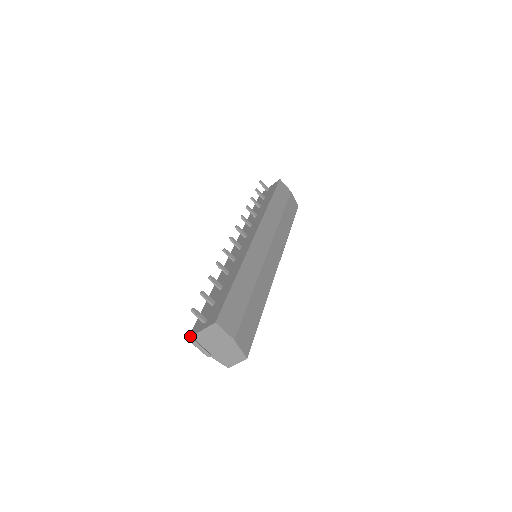
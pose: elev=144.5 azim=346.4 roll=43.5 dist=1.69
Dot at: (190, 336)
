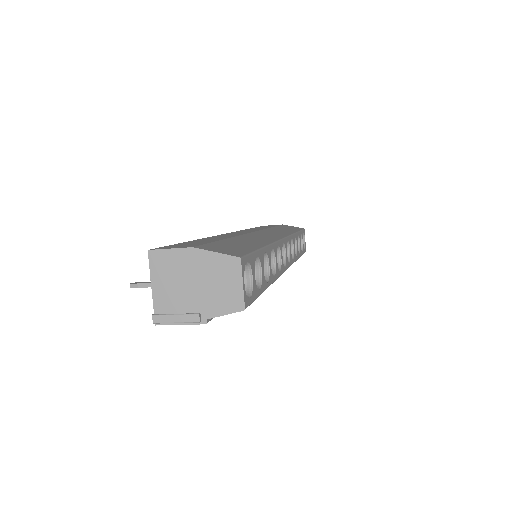
Dot at: (154, 318)
